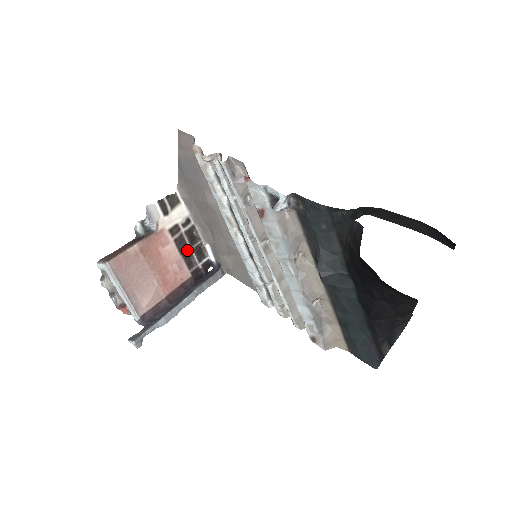
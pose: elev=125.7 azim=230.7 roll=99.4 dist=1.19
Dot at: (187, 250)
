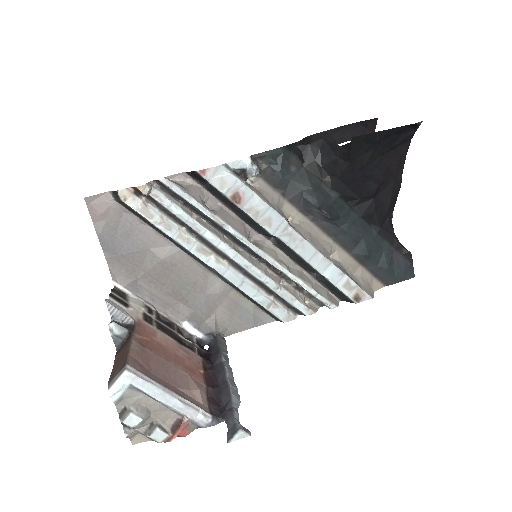
Dot at: (174, 335)
